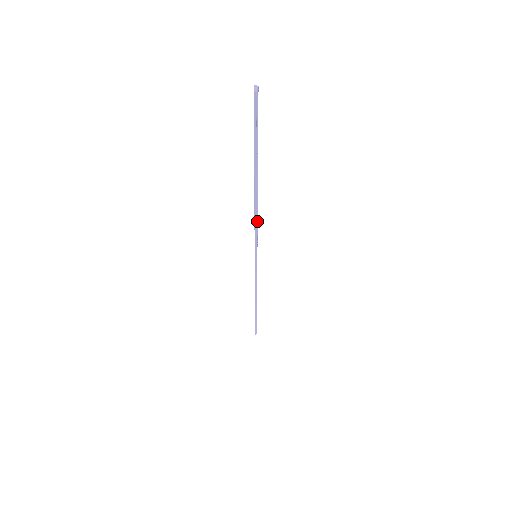
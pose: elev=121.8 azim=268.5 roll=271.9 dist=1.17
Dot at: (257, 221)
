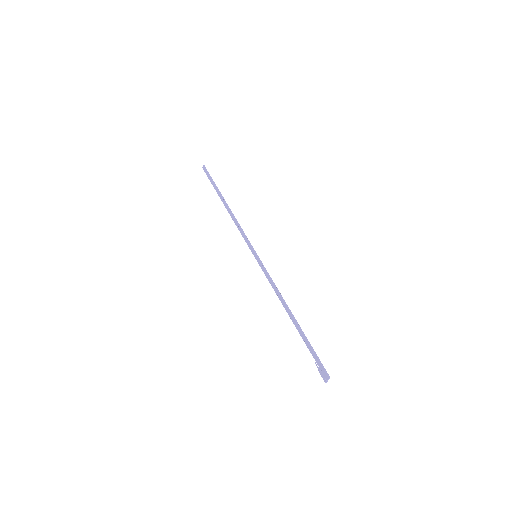
Dot at: (239, 225)
